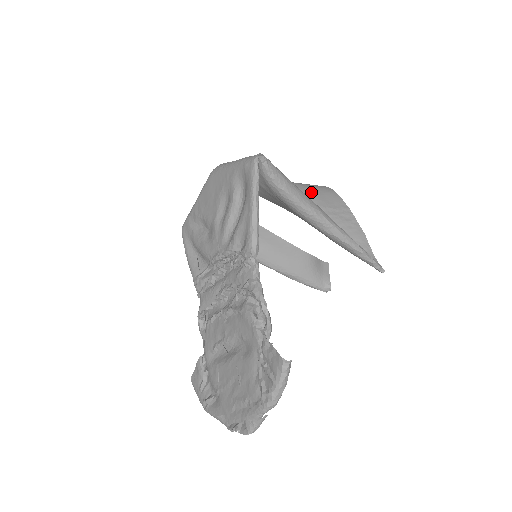
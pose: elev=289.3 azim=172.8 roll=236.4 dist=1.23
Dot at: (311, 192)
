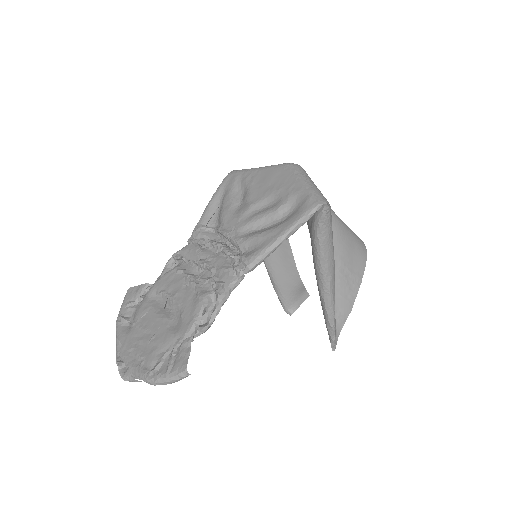
Dot at: (348, 244)
